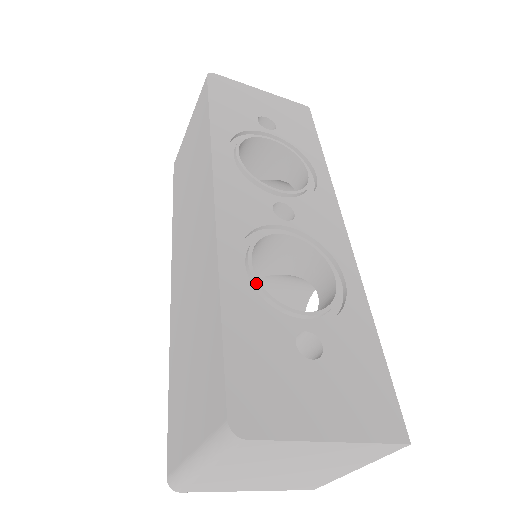
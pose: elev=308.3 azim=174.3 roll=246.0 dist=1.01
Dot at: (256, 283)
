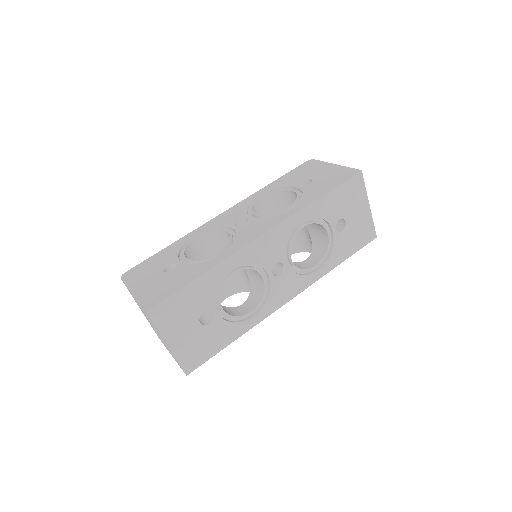
Dot at: (187, 244)
